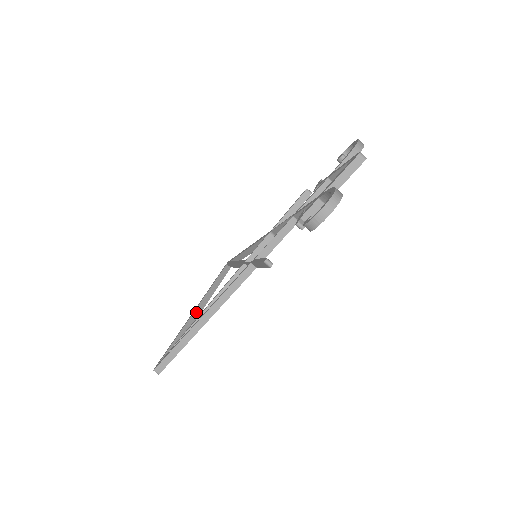
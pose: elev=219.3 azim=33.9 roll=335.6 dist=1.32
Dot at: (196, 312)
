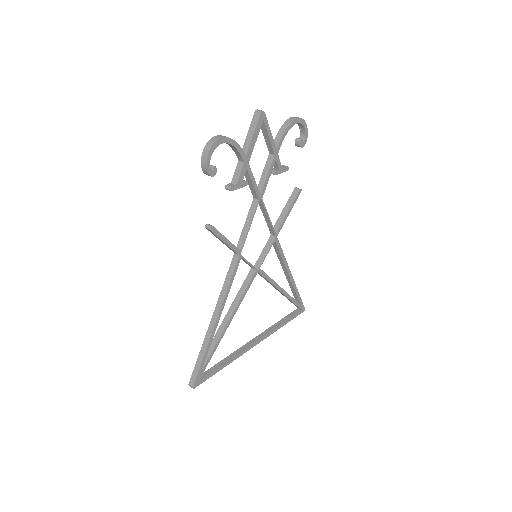
Dot at: (249, 343)
